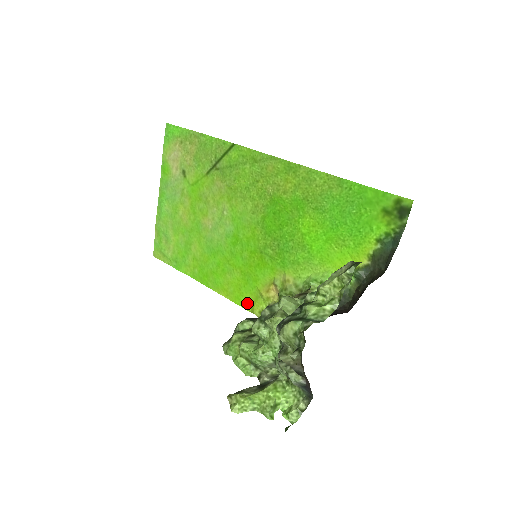
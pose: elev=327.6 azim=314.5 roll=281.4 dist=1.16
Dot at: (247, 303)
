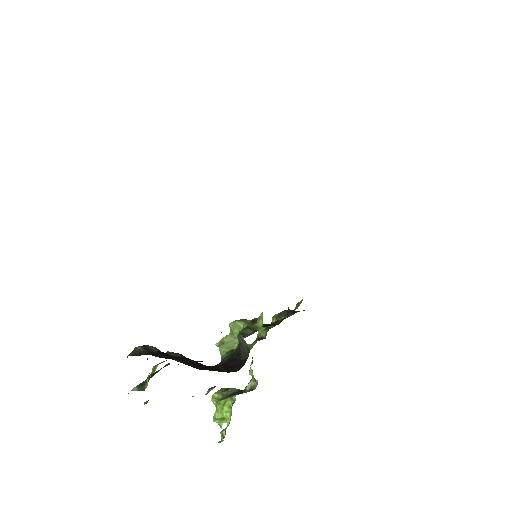
Dot at: occluded
